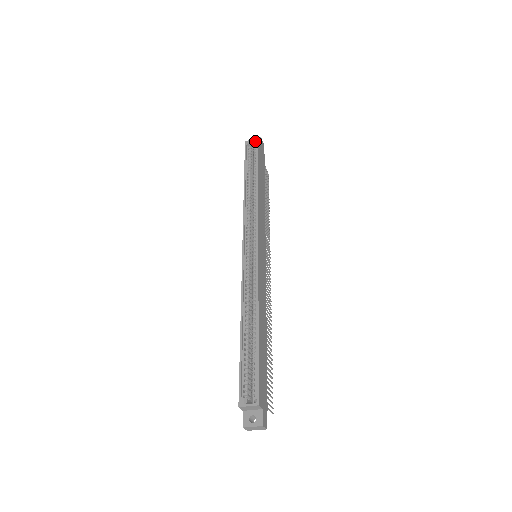
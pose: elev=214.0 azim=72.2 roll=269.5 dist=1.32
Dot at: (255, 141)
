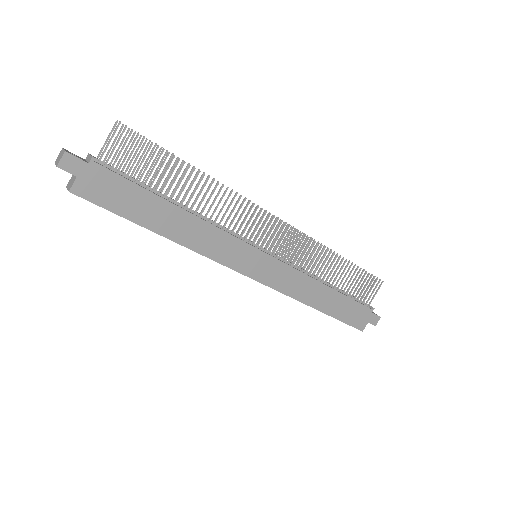
Dot at: occluded
